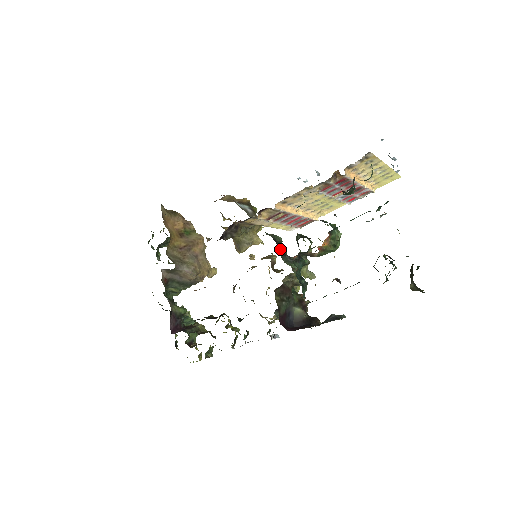
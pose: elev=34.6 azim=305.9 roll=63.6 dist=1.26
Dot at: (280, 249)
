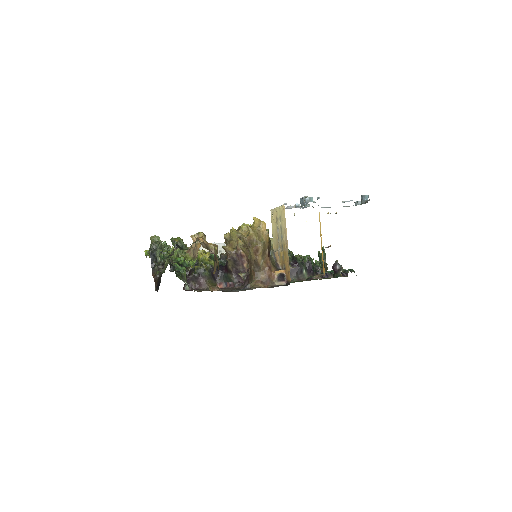
Dot at: occluded
